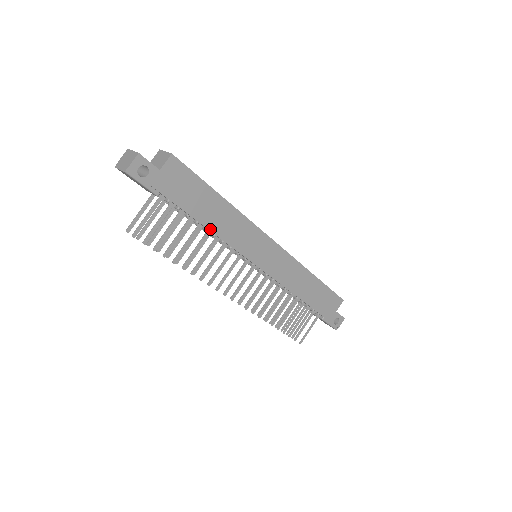
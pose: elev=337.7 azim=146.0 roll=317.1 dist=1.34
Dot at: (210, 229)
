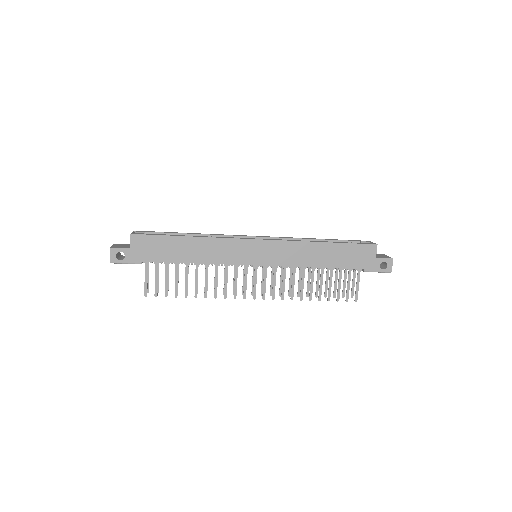
Dot at: (194, 262)
